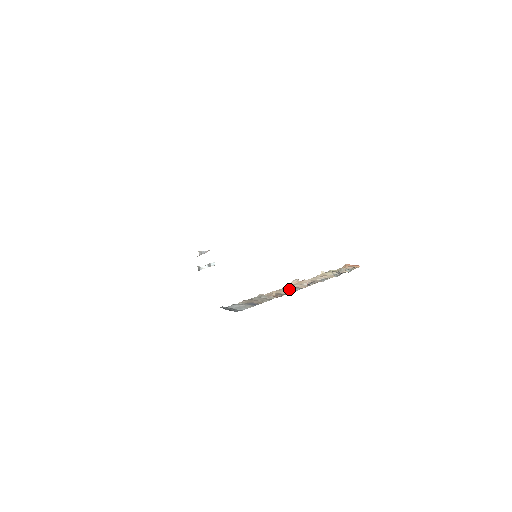
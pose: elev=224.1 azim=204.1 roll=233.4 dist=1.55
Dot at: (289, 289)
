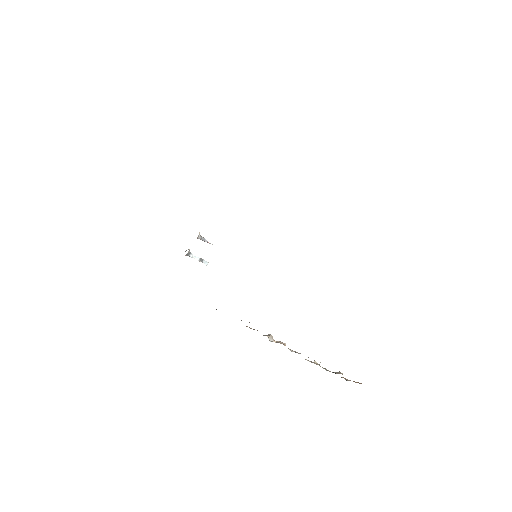
Dot at: (271, 338)
